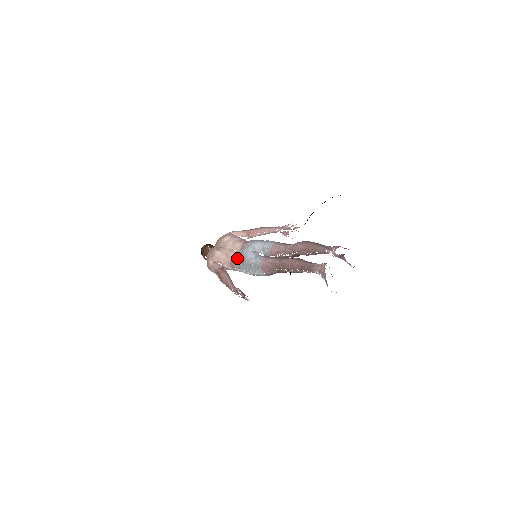
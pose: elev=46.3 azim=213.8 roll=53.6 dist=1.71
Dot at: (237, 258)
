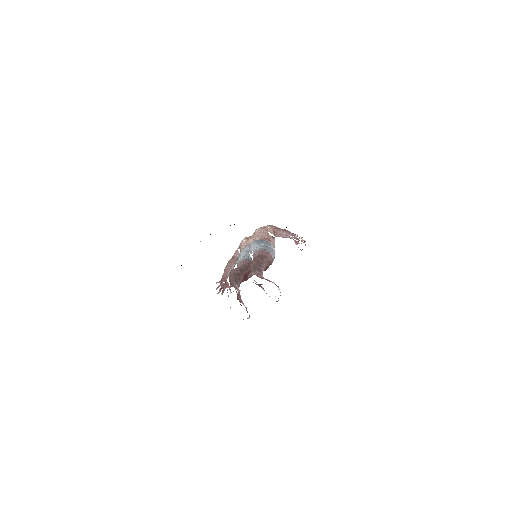
Dot at: occluded
